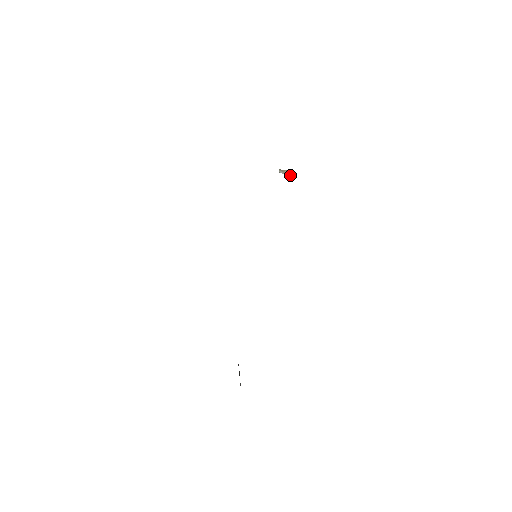
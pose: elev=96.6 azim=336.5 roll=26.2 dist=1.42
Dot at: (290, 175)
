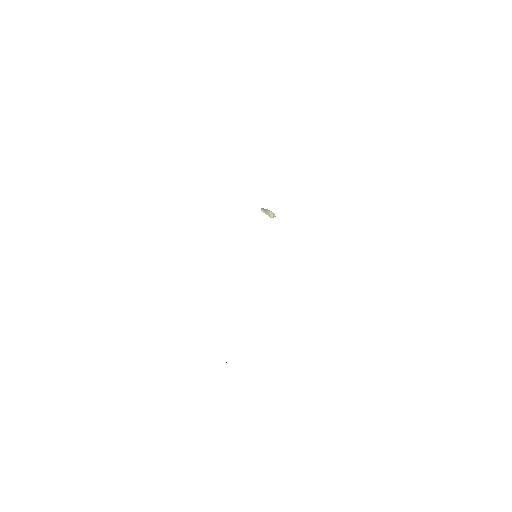
Dot at: (271, 215)
